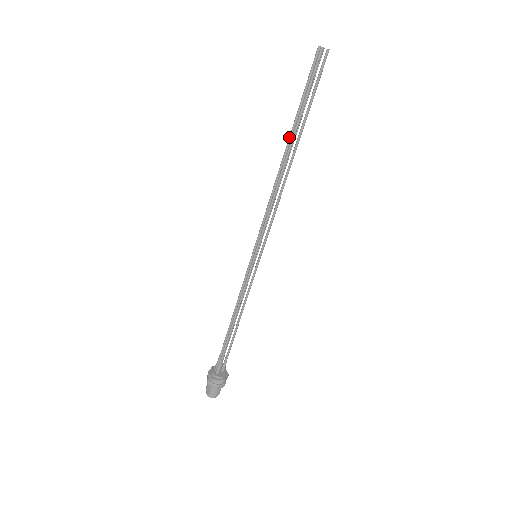
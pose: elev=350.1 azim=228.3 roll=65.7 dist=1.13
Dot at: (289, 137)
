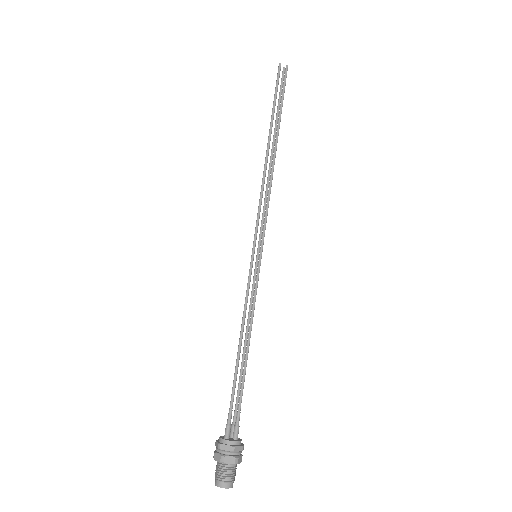
Dot at: (269, 134)
